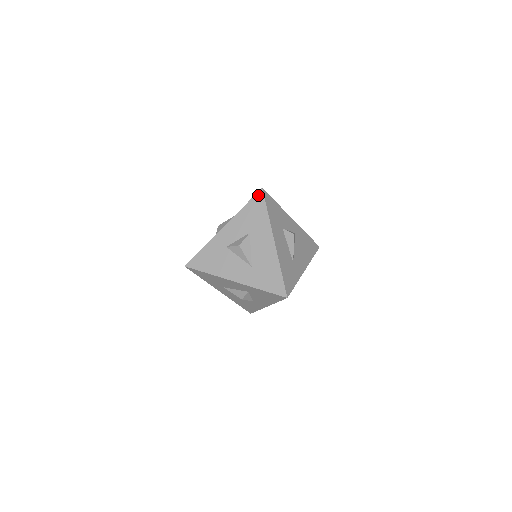
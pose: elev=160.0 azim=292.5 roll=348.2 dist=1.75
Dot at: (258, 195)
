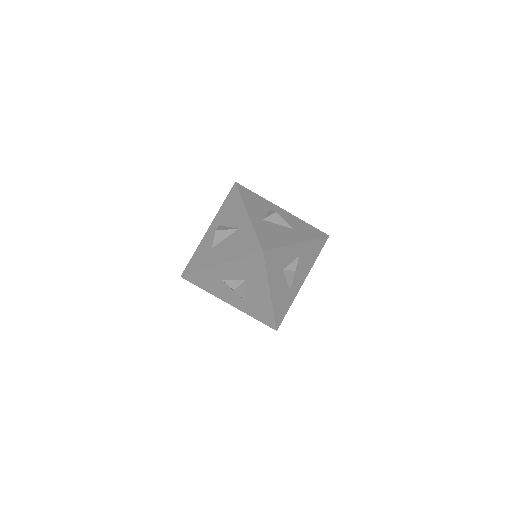
Dot at: (257, 256)
